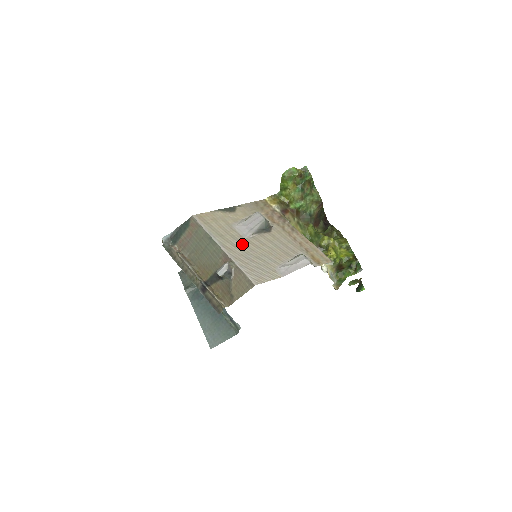
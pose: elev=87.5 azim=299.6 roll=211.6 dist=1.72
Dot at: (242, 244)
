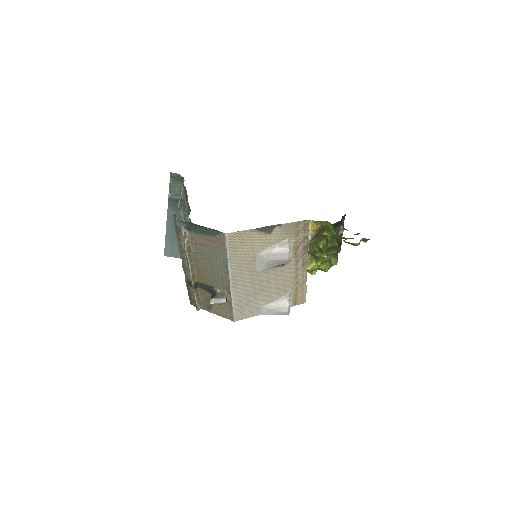
Dot at: (251, 278)
